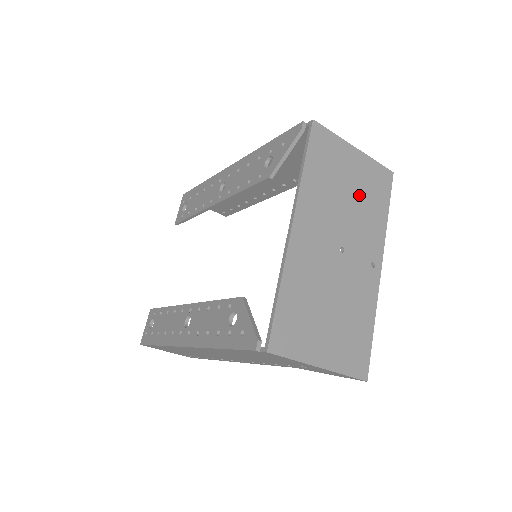
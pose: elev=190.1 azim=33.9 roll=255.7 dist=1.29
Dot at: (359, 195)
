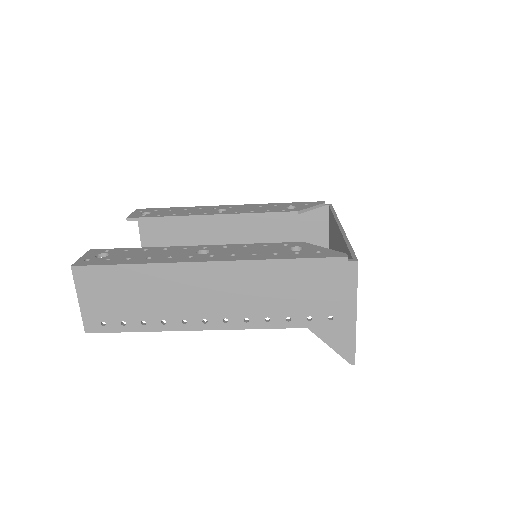
Dot at: occluded
